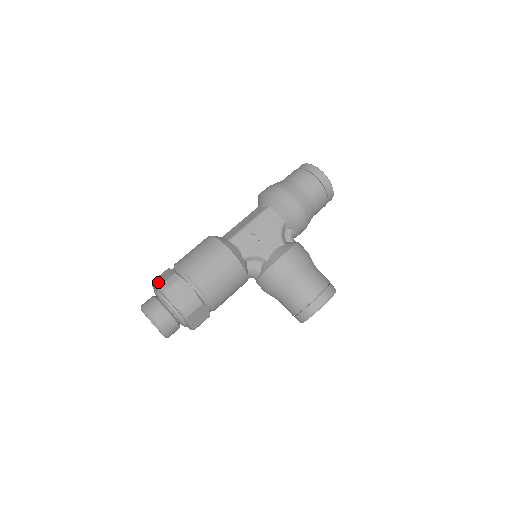
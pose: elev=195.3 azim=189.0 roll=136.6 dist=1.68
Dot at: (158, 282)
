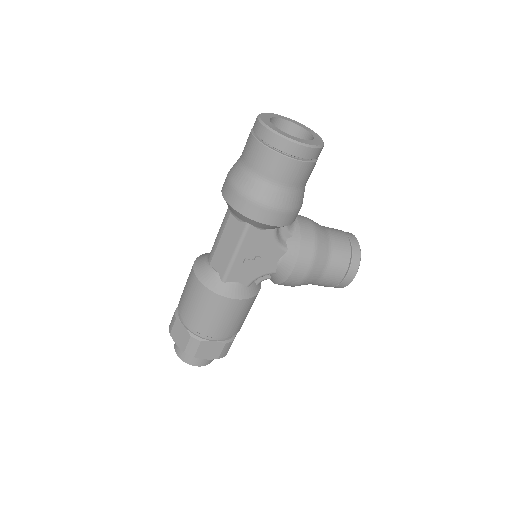
Dot at: (179, 343)
